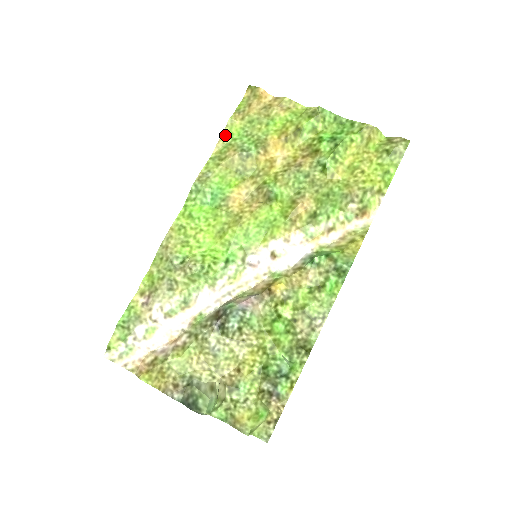
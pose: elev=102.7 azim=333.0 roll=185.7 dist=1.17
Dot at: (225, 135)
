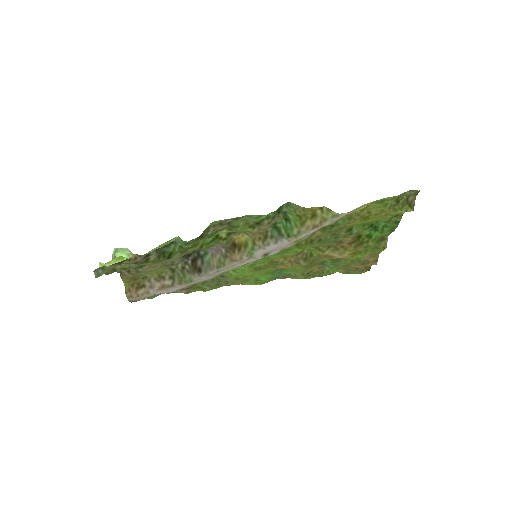
Dot at: (326, 275)
